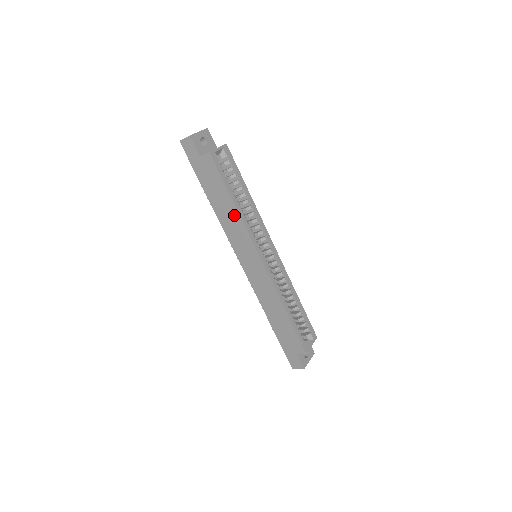
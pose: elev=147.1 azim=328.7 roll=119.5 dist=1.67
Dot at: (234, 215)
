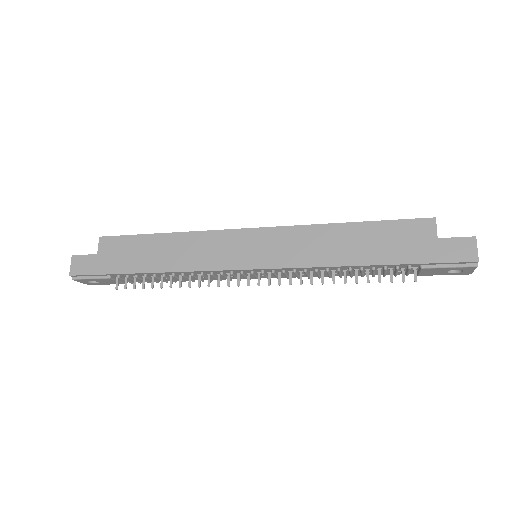
Dot at: (180, 241)
